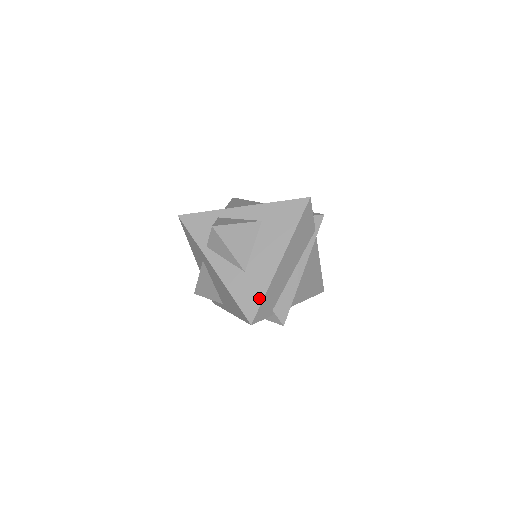
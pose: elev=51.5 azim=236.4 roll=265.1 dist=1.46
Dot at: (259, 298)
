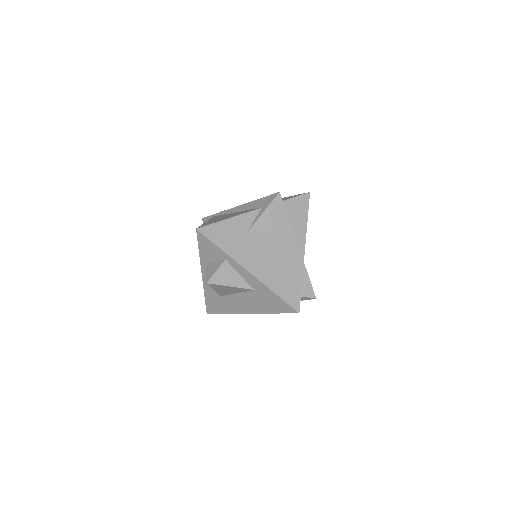
Dot at: (220, 312)
